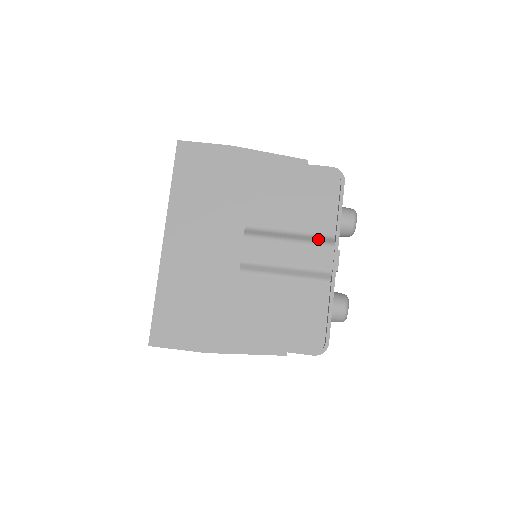
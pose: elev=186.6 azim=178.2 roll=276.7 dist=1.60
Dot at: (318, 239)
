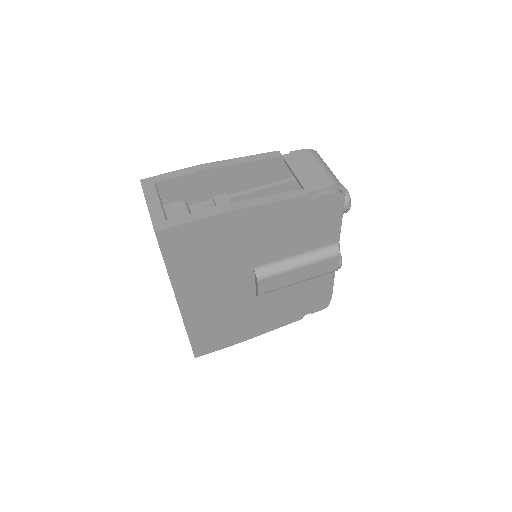
Dot at: (324, 253)
